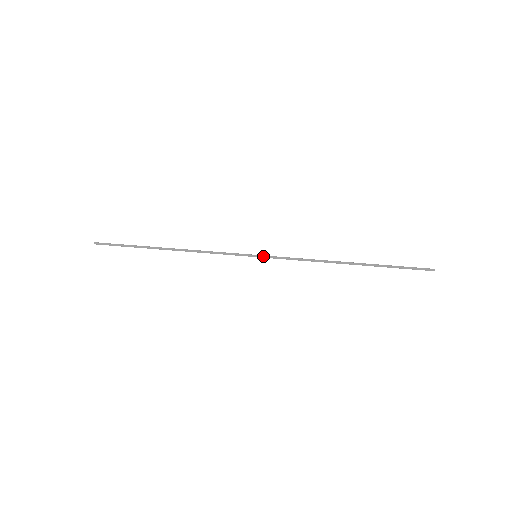
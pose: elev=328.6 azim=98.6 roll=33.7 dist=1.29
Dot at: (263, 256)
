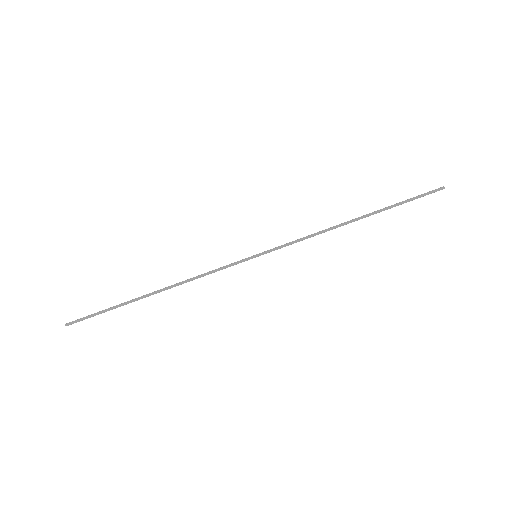
Dot at: (264, 253)
